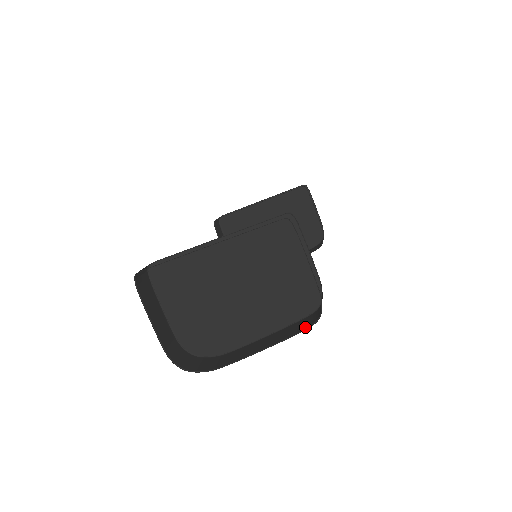
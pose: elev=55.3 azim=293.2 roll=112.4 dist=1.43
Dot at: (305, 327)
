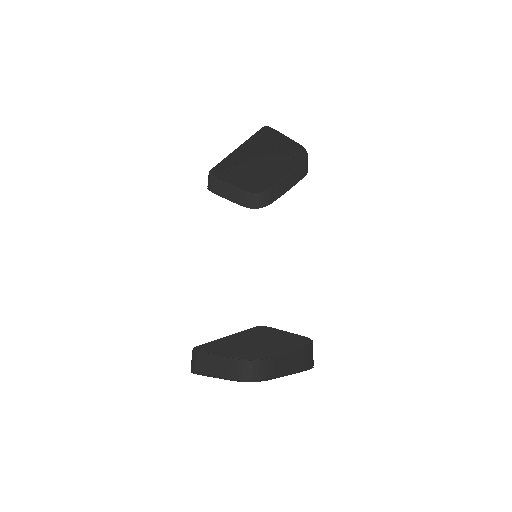
Dot at: (308, 365)
